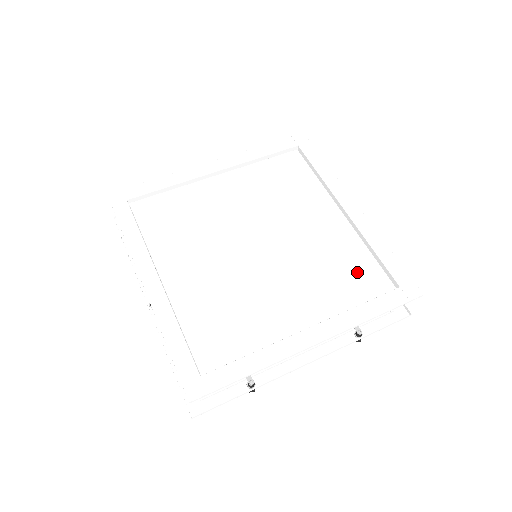
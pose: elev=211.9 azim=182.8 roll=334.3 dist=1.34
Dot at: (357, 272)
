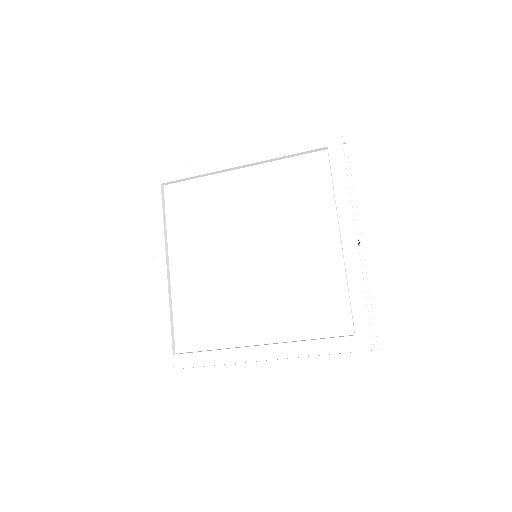
Dot at: (325, 306)
